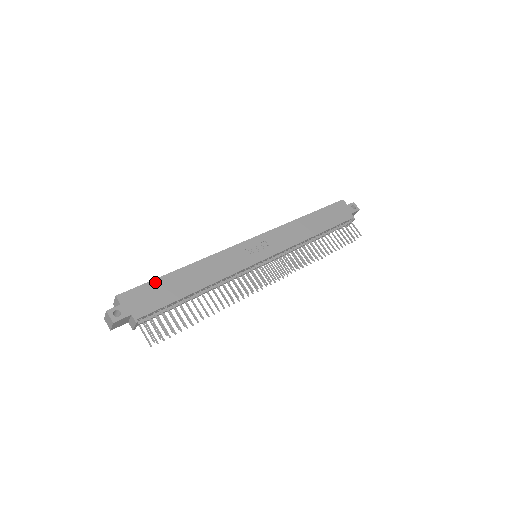
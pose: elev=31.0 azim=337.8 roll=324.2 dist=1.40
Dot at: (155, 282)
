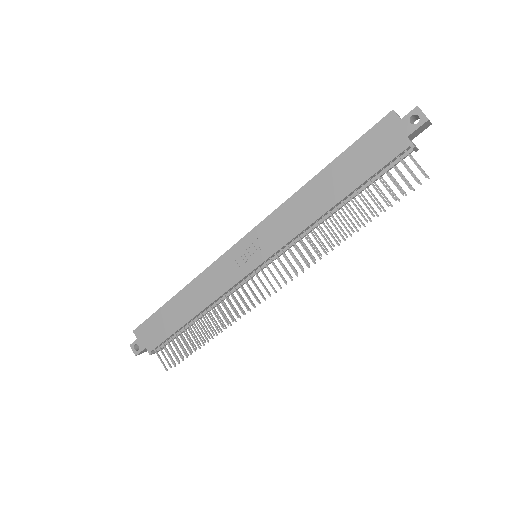
Dot at: (157, 314)
